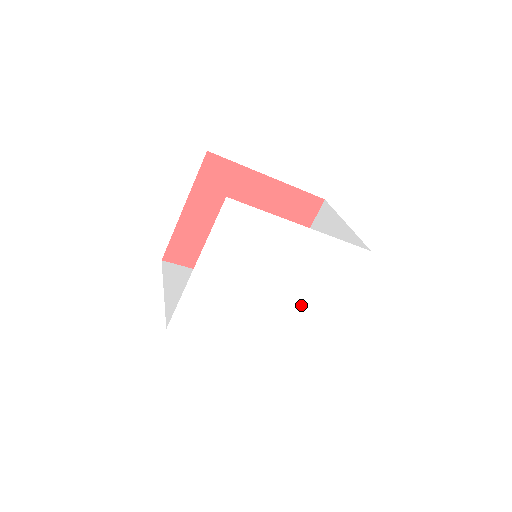
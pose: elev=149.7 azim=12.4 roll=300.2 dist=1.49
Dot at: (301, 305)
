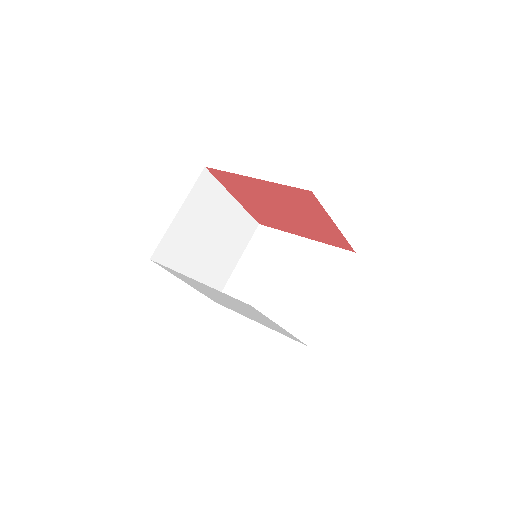
Dot at: (258, 317)
